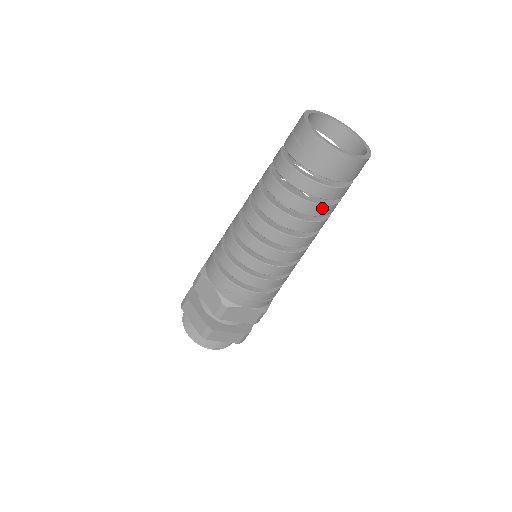
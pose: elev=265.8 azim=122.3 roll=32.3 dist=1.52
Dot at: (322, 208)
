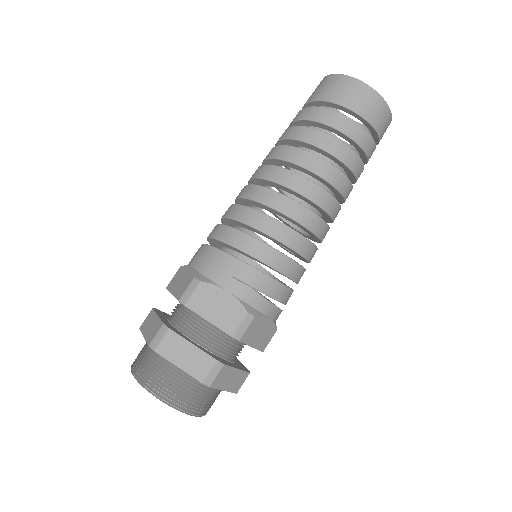
Dot at: (336, 143)
